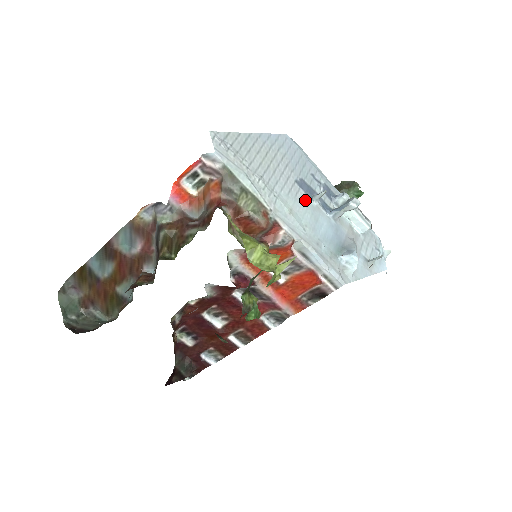
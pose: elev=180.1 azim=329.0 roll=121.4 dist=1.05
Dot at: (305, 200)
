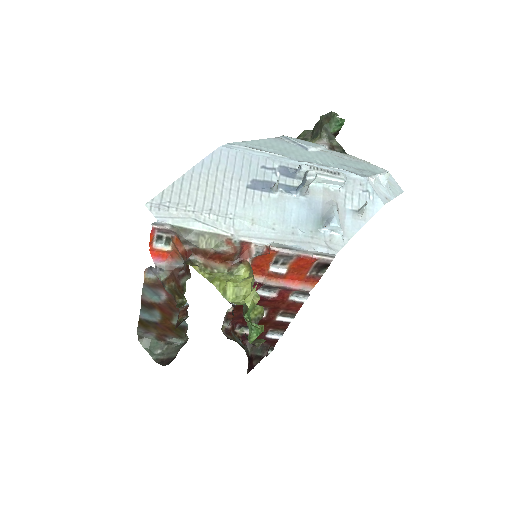
Dot at: (264, 199)
